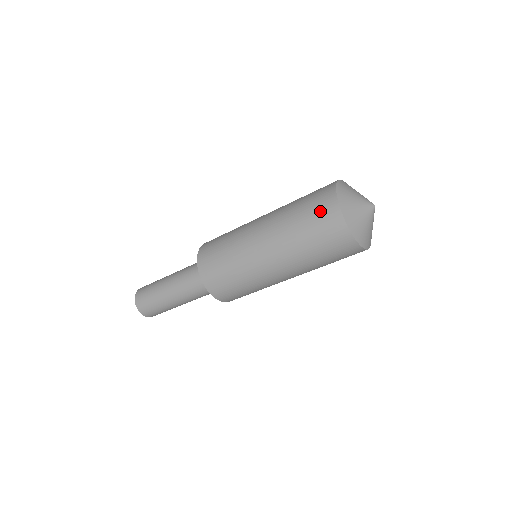
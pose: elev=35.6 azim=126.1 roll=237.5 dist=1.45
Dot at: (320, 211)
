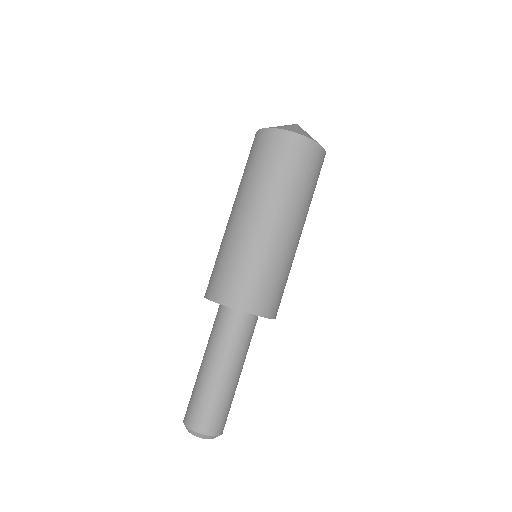
Dot at: (250, 150)
